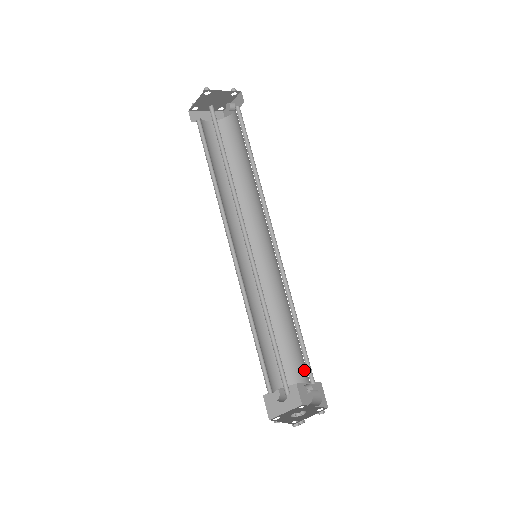
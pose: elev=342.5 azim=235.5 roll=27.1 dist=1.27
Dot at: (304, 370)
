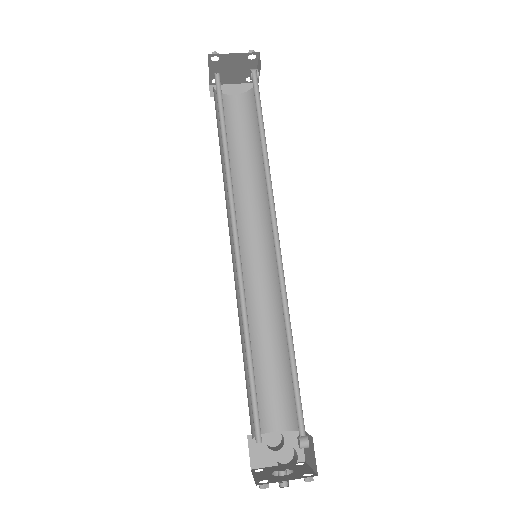
Dot at: occluded
